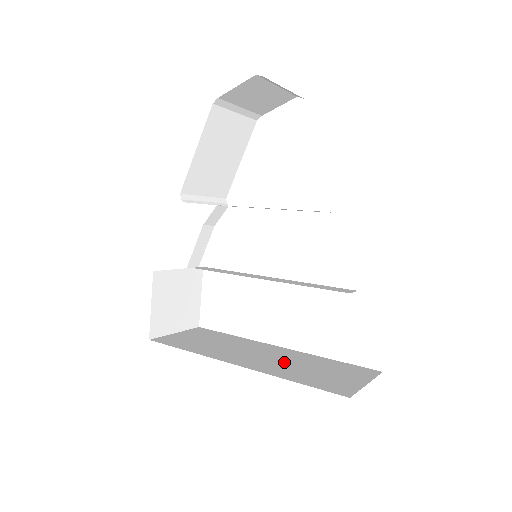
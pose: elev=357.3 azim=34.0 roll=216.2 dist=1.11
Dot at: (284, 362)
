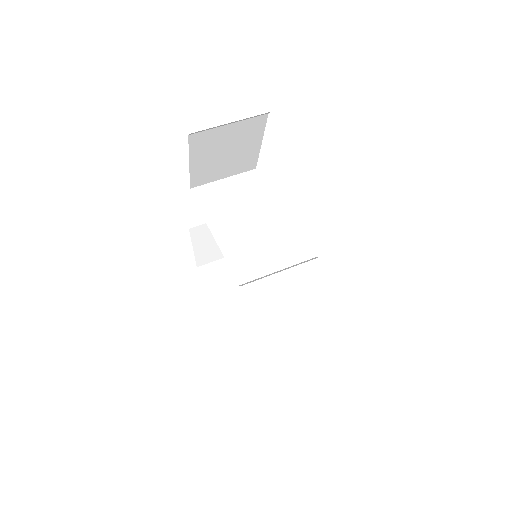
Dot at: (268, 341)
